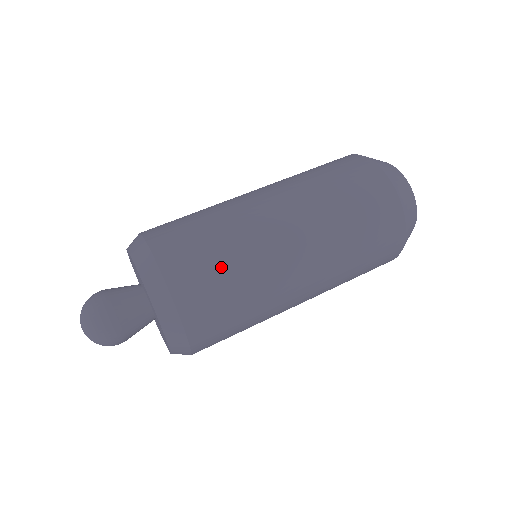
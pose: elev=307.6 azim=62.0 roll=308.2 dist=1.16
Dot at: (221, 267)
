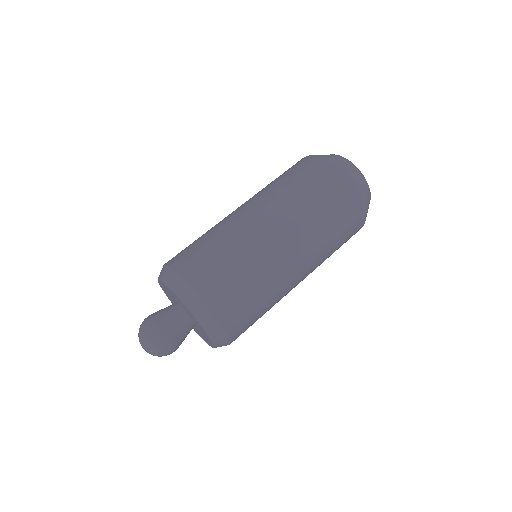
Dot at: (248, 291)
